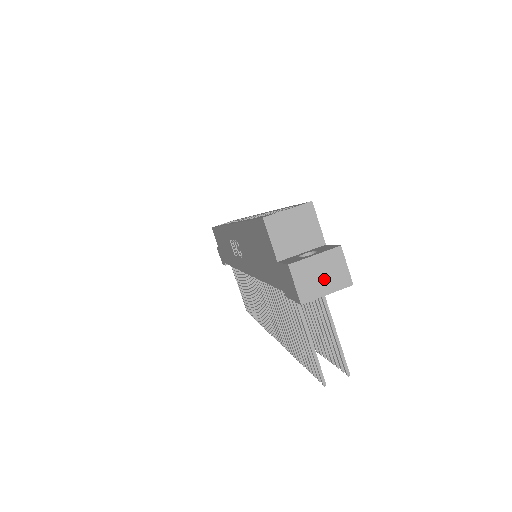
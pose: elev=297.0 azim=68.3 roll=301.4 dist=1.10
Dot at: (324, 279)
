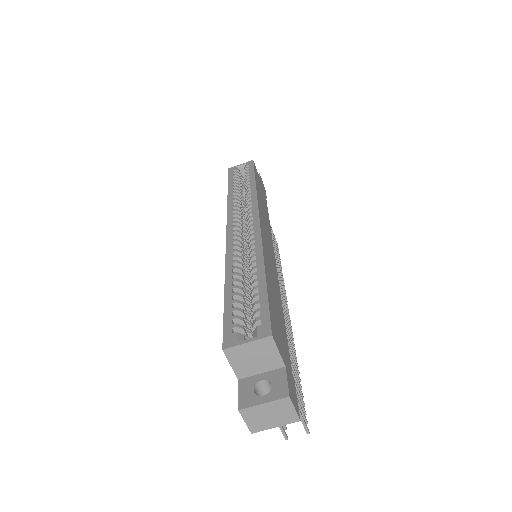
Dot at: (272, 418)
